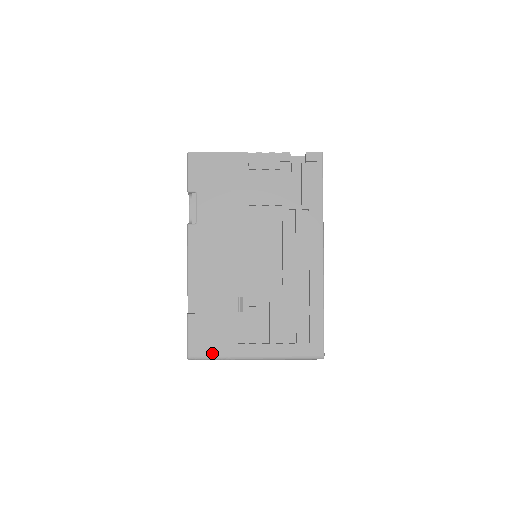
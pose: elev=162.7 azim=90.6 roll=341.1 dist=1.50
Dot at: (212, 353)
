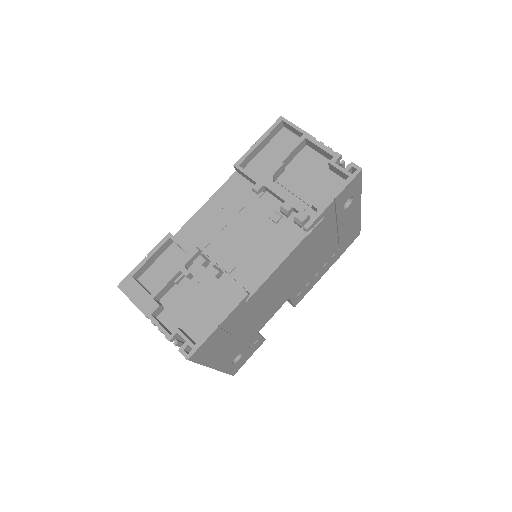
Dot at: occluded
